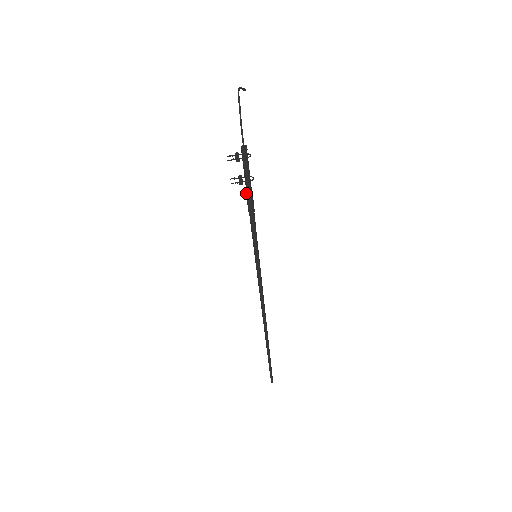
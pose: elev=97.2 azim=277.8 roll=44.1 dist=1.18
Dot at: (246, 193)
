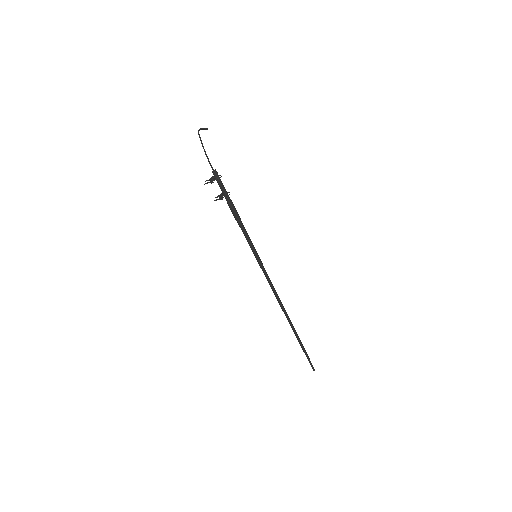
Dot at: occluded
